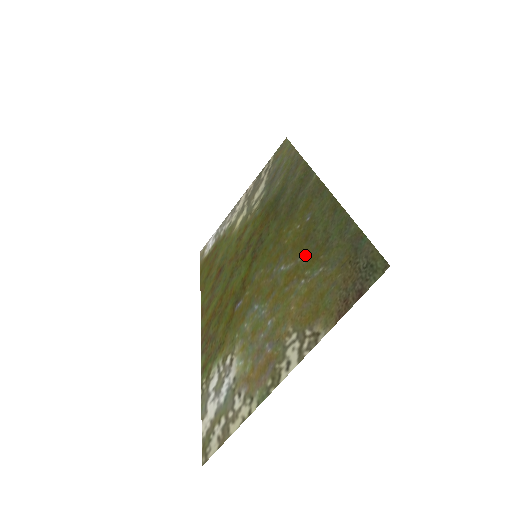
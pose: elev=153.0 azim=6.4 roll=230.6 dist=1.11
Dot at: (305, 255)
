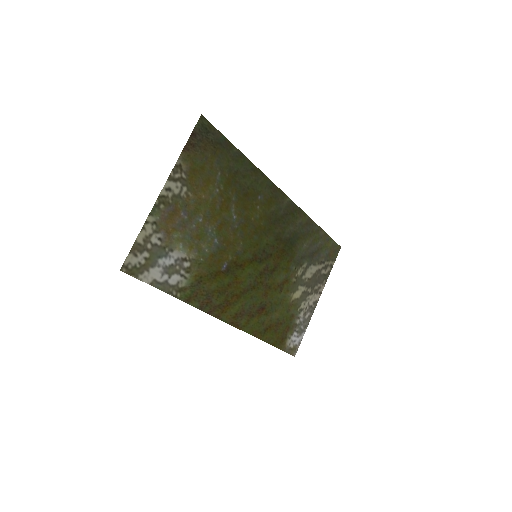
Dot at: (234, 193)
